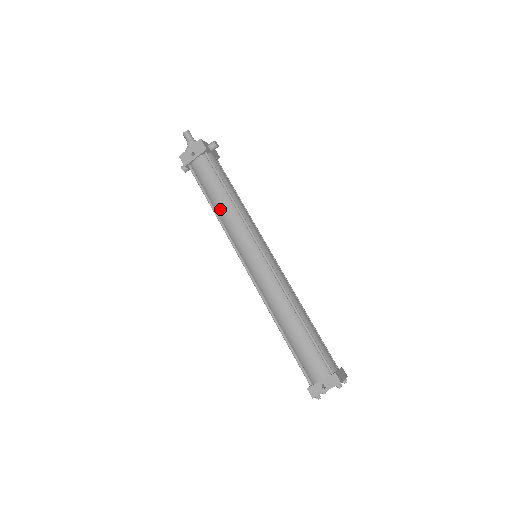
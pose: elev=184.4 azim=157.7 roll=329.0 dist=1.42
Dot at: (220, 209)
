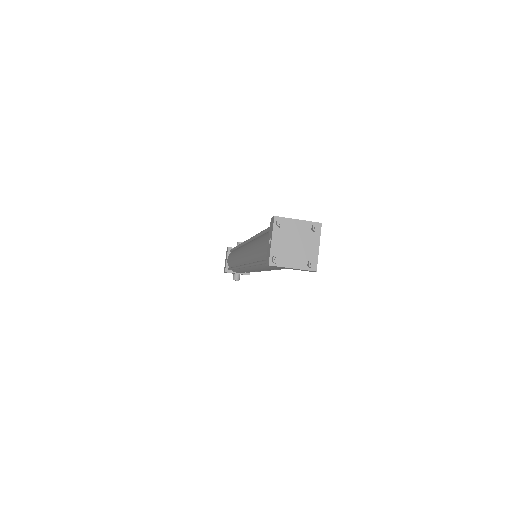
Dot at: (233, 261)
